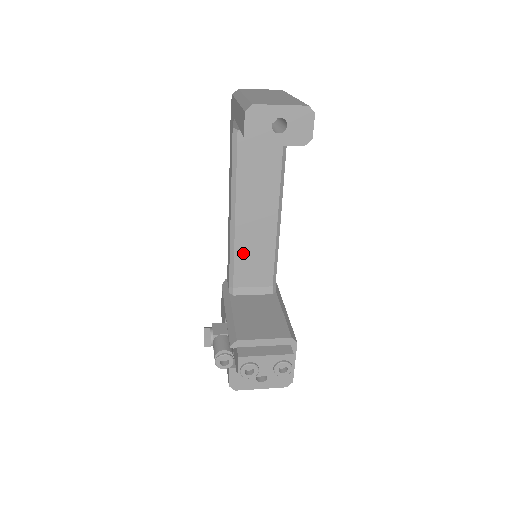
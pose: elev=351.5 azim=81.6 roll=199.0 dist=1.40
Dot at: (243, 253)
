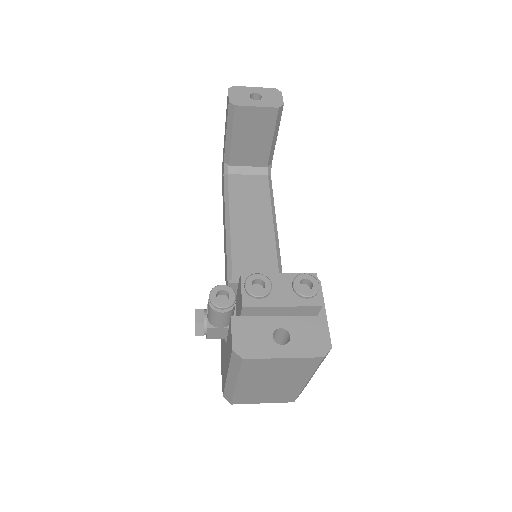
Dot at: occluded
